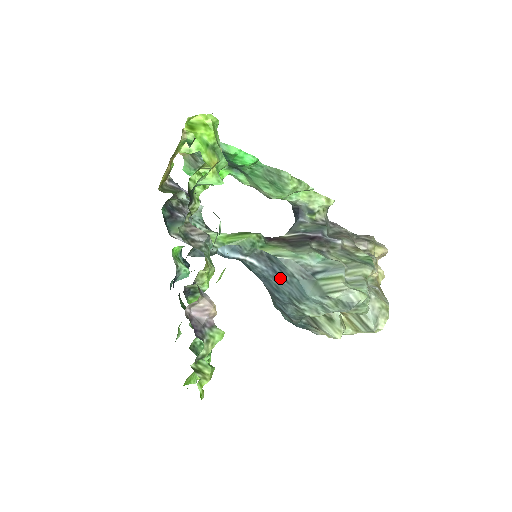
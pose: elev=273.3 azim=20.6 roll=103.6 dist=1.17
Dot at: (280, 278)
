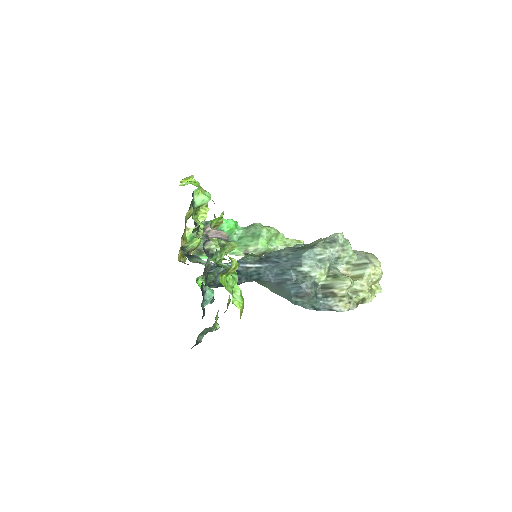
Dot at: (280, 263)
